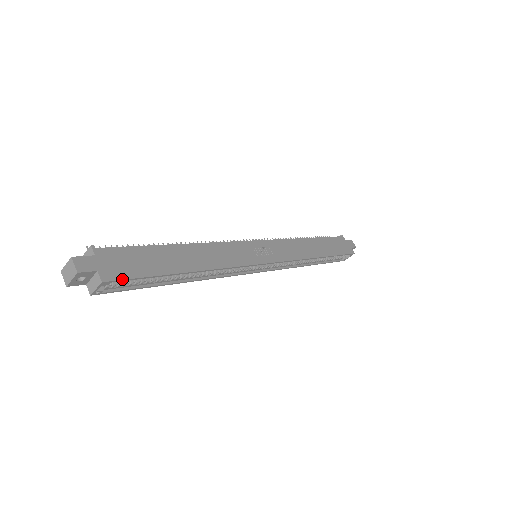
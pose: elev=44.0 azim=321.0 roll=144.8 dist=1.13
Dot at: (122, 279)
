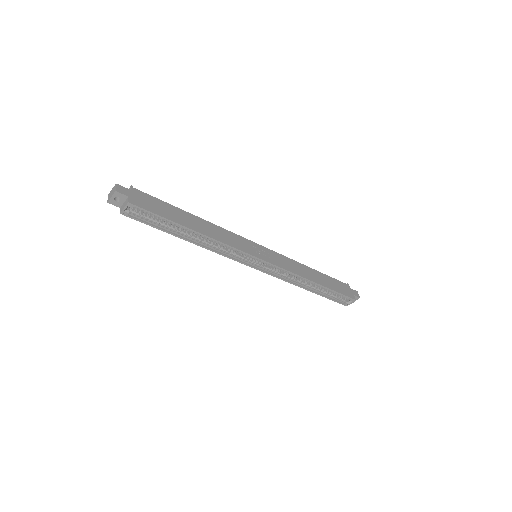
Dot at: (142, 208)
